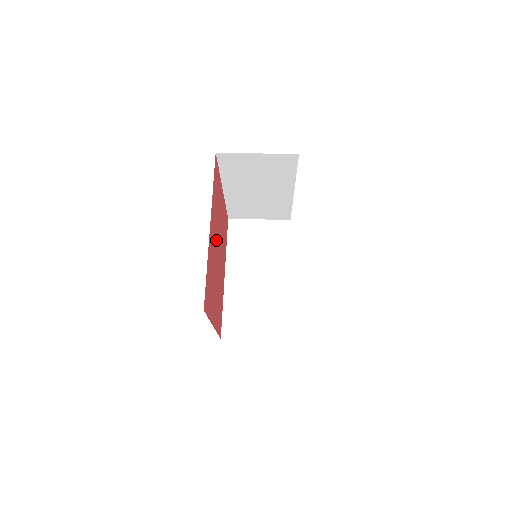
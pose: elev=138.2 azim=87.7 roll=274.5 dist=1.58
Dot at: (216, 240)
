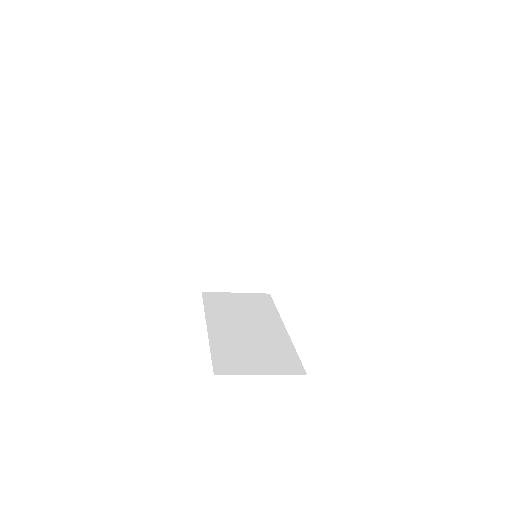
Dot at: occluded
